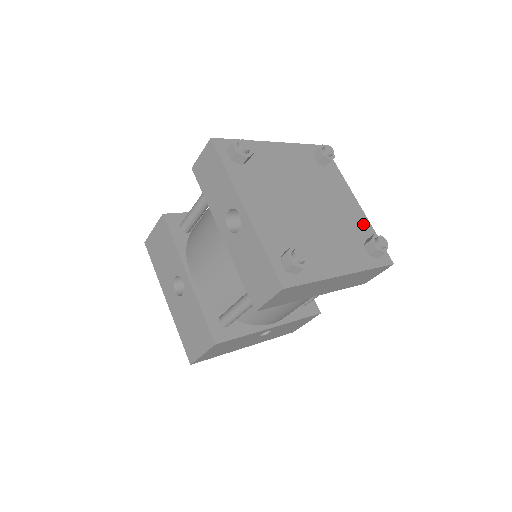
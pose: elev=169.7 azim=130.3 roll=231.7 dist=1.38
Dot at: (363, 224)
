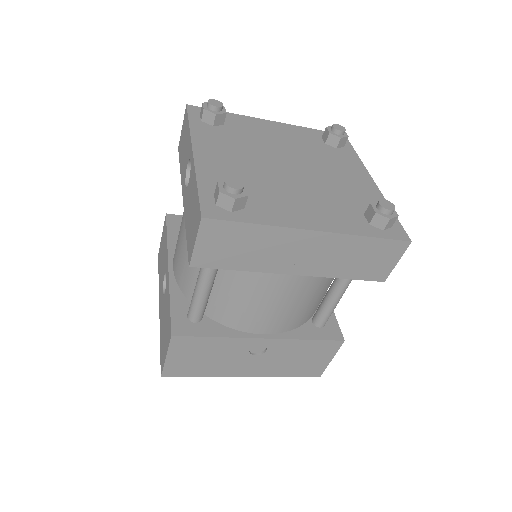
Dot at: (373, 198)
